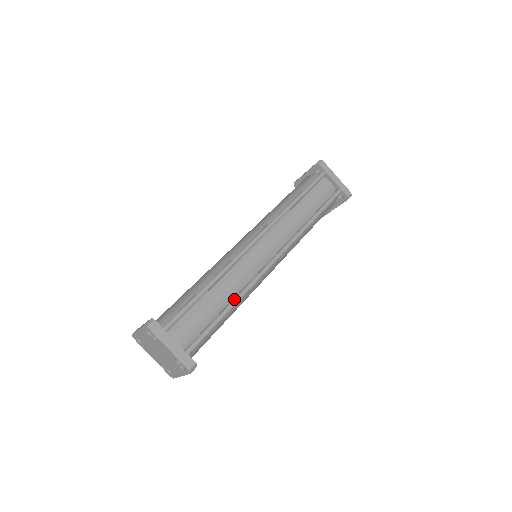
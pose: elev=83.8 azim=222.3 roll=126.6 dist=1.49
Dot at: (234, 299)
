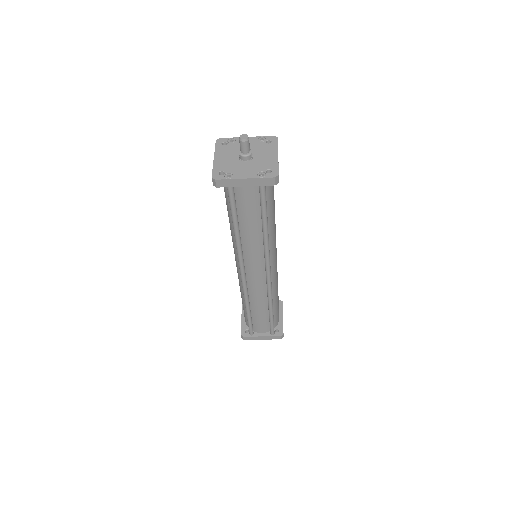
Dot at: (268, 307)
